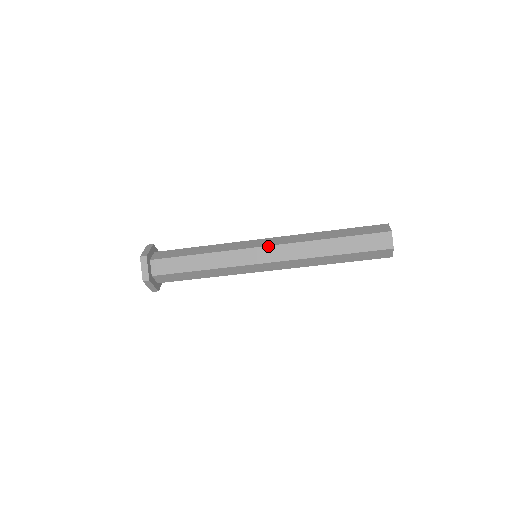
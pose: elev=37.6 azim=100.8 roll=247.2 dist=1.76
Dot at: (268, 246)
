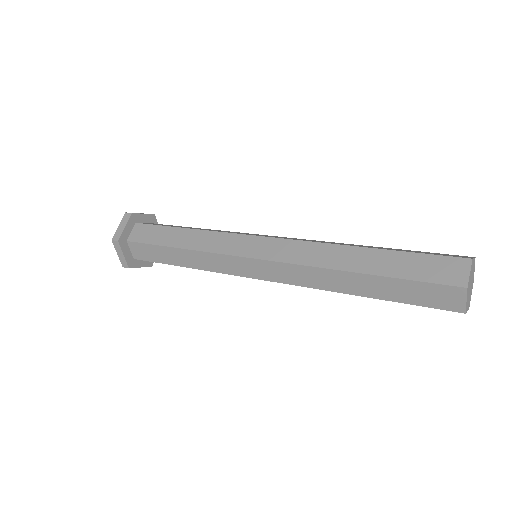
Dot at: (263, 260)
